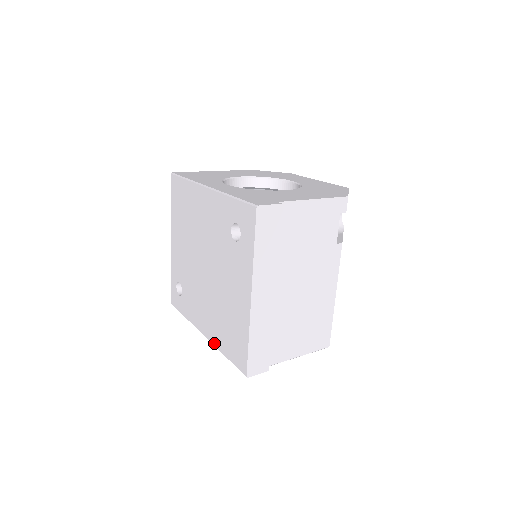
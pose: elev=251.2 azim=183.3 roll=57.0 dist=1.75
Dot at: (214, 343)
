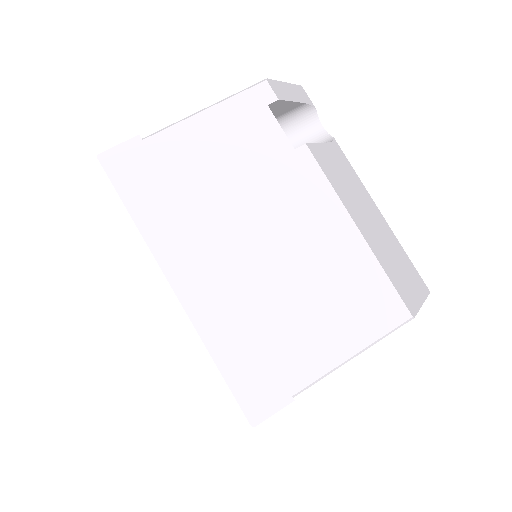
Dot at: occluded
